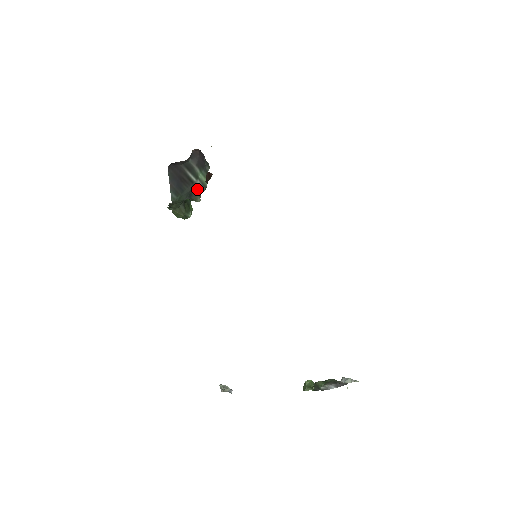
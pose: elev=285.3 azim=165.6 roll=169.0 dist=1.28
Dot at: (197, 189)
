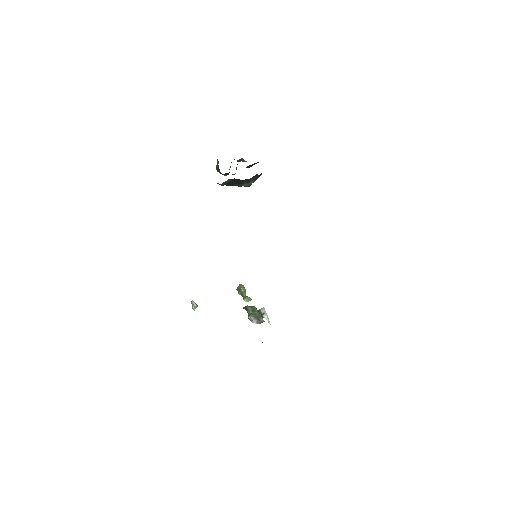
Dot at: occluded
